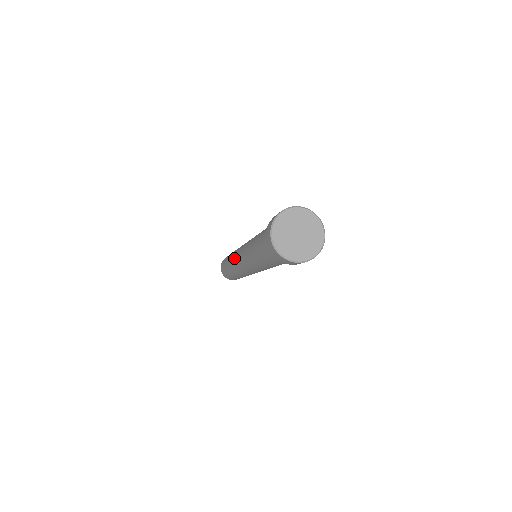
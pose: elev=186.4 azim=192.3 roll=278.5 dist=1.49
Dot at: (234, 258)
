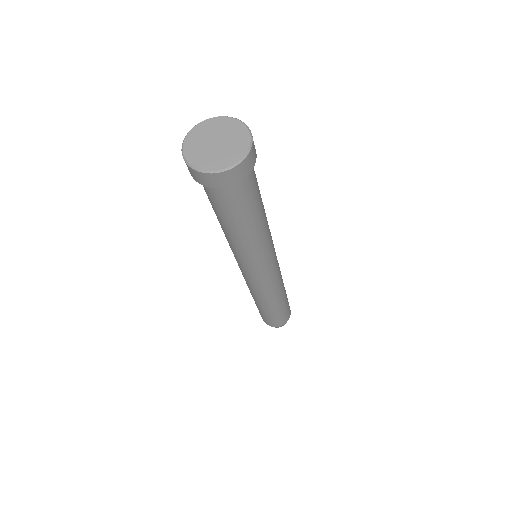
Dot at: occluded
